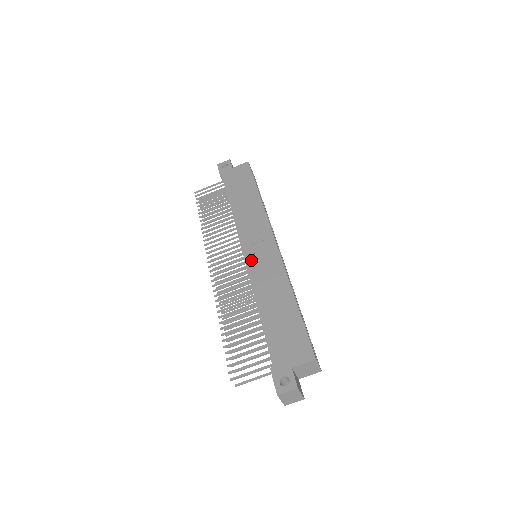
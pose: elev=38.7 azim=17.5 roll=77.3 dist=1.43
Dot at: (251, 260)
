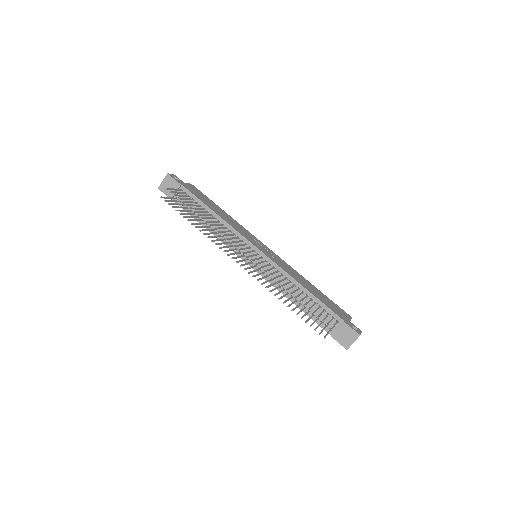
Dot at: (269, 255)
